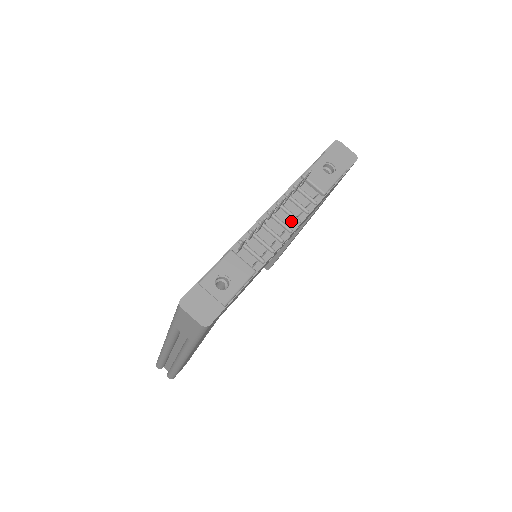
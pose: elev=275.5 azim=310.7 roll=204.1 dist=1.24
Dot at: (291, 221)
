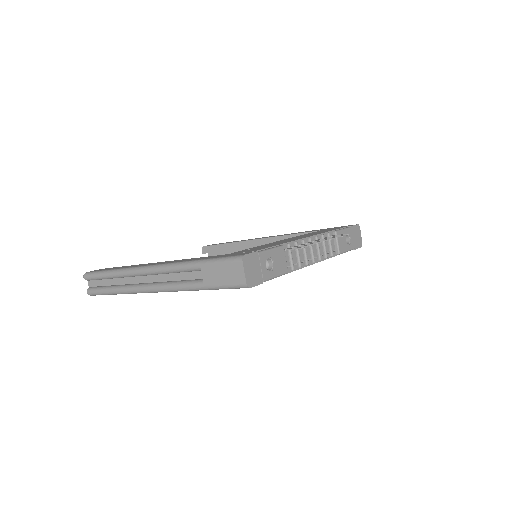
Dot at: (316, 255)
